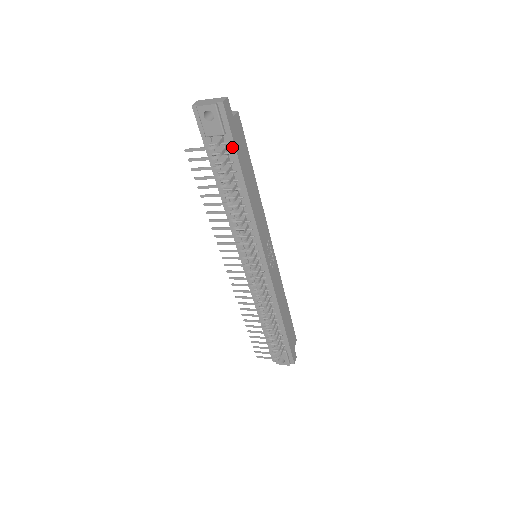
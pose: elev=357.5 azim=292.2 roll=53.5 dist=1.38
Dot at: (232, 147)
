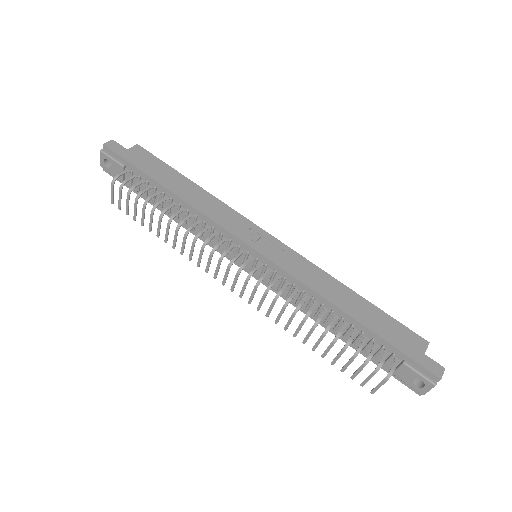
Dot at: (136, 170)
